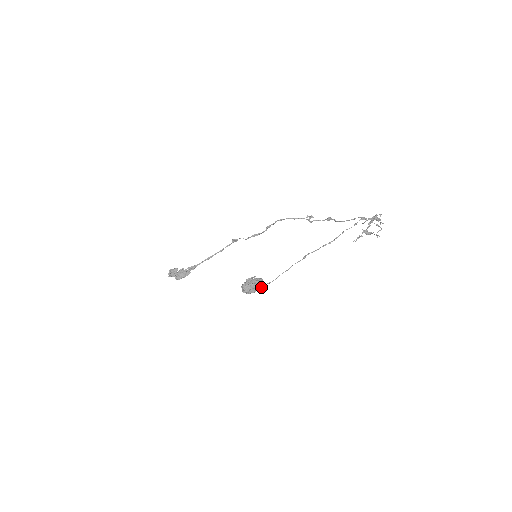
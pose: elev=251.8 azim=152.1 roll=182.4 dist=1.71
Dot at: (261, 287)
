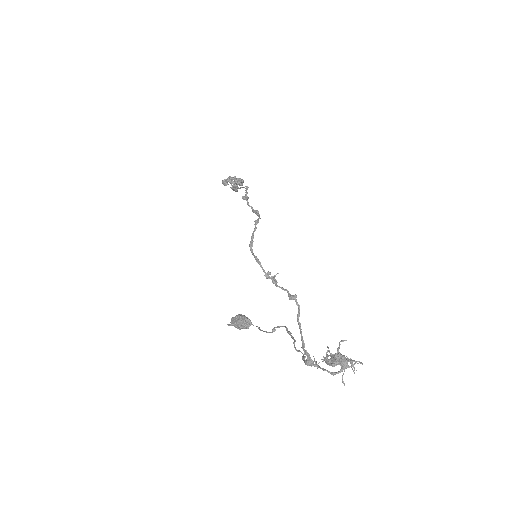
Dot at: (248, 328)
